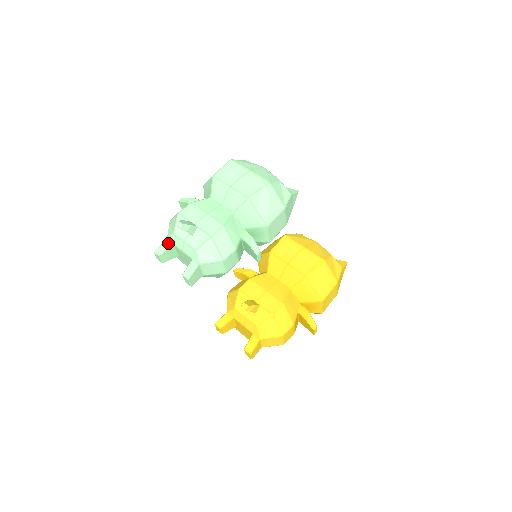
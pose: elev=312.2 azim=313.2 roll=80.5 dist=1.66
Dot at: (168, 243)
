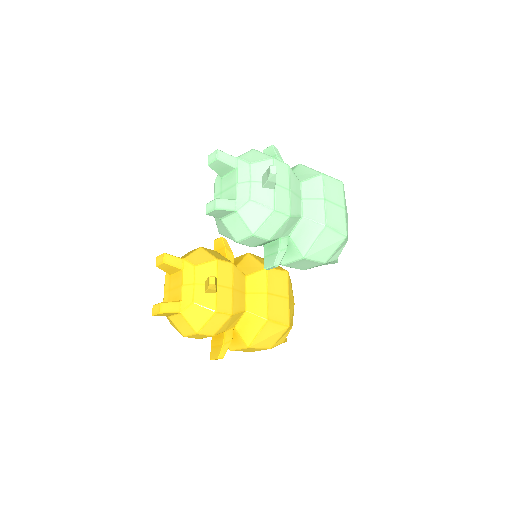
Dot at: (235, 161)
